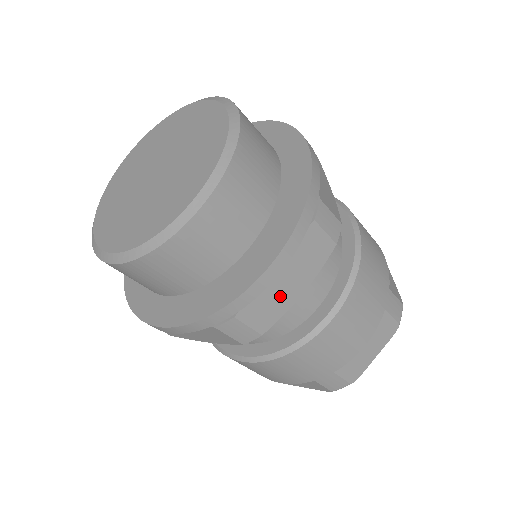
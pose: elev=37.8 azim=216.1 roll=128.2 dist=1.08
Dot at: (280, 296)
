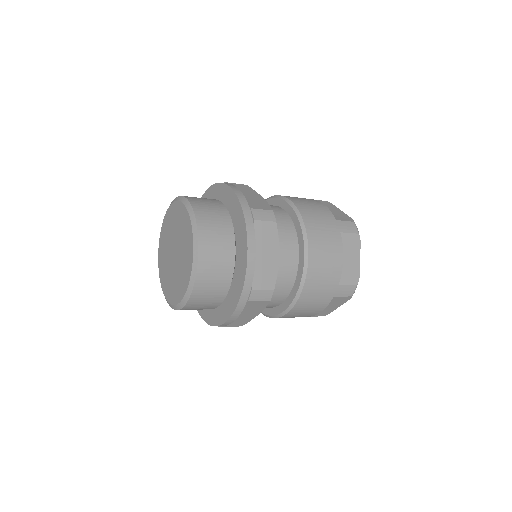
Dot at: (267, 265)
